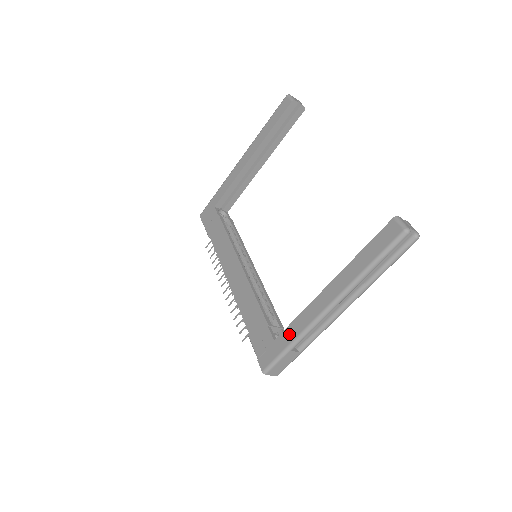
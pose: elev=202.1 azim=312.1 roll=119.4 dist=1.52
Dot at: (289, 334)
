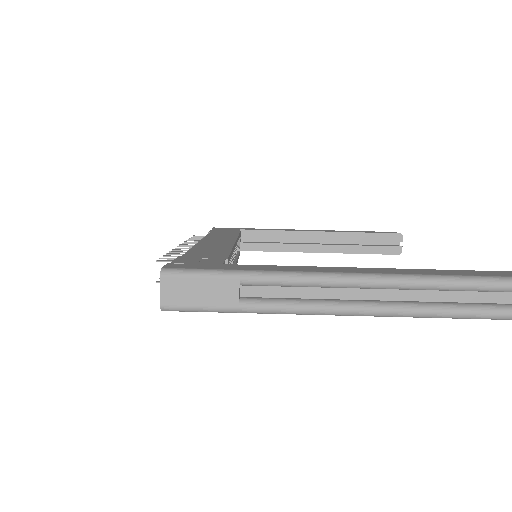
Dot at: (259, 267)
